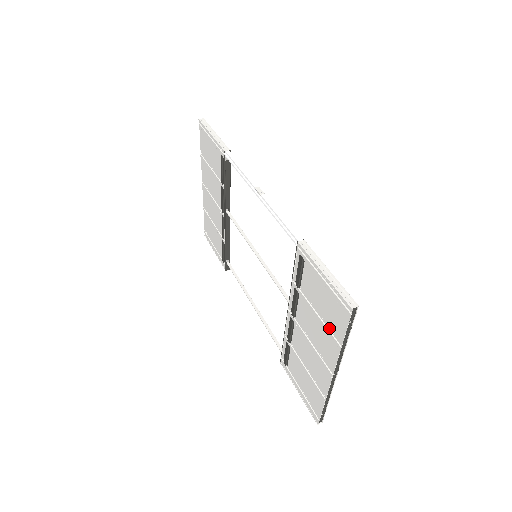
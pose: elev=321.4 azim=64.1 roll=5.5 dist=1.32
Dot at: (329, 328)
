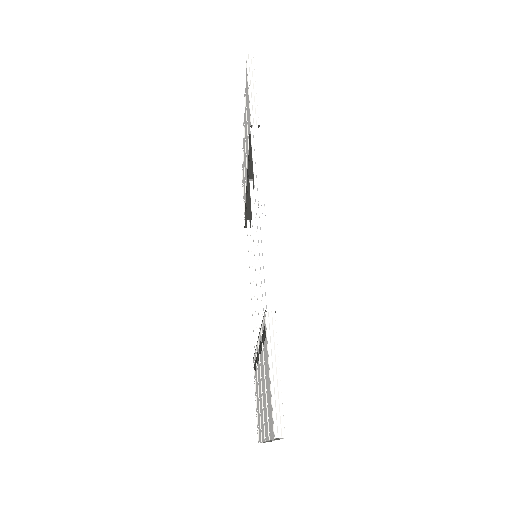
Dot at: (268, 412)
